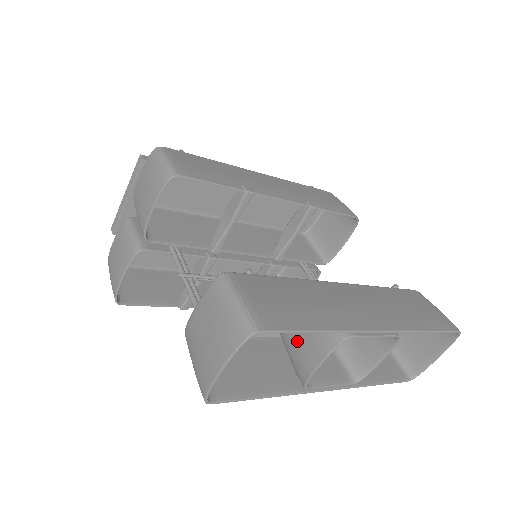
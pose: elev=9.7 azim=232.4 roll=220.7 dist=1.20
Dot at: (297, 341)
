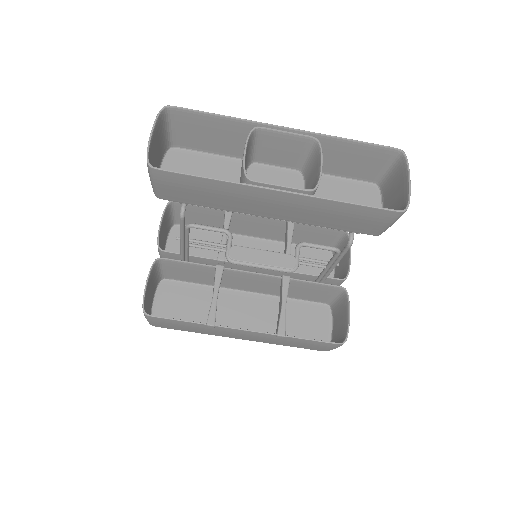
Dot at: occluded
